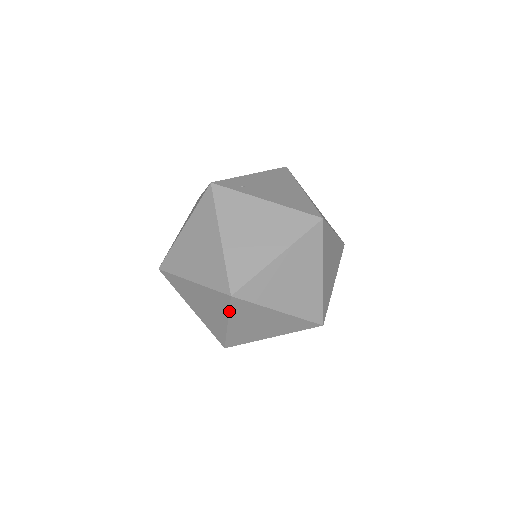
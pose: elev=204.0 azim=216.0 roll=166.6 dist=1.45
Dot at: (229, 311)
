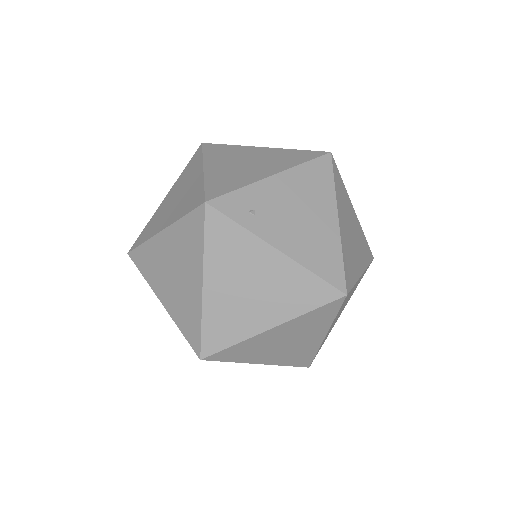
Dot at: occluded
